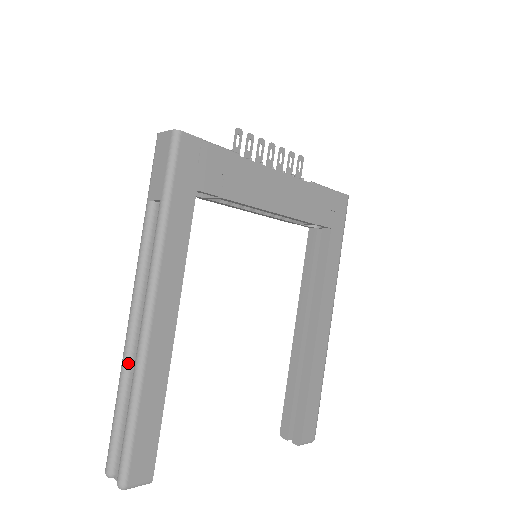
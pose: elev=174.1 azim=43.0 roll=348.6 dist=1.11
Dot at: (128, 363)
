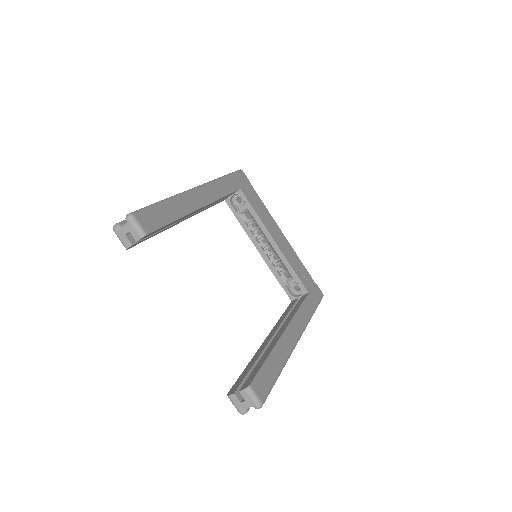
Dot at: occluded
